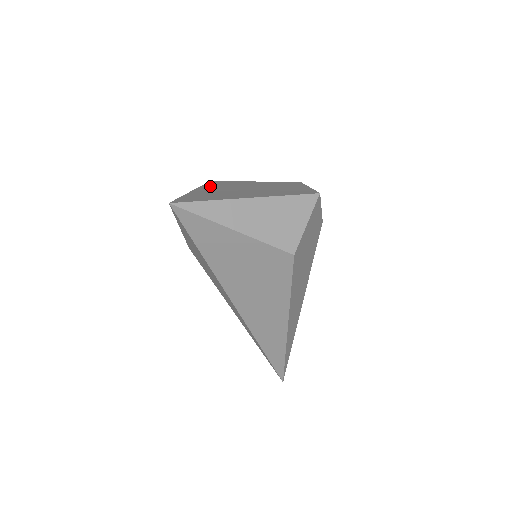
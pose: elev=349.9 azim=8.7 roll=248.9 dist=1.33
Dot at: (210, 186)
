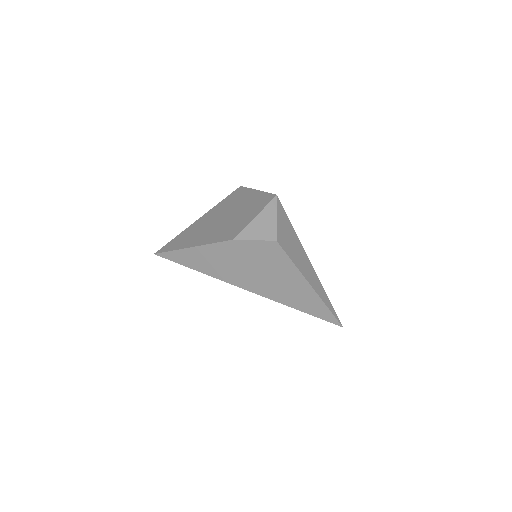
Dot at: (217, 207)
